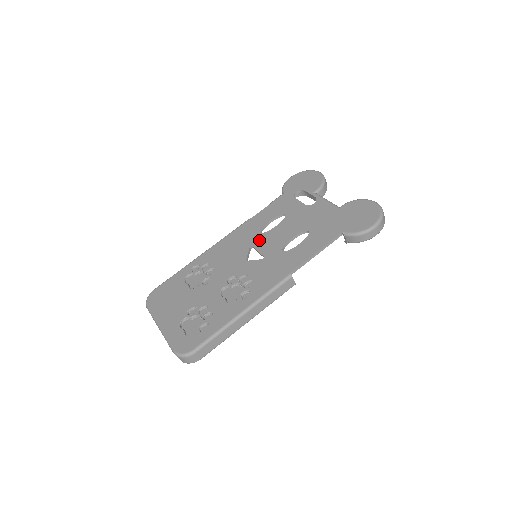
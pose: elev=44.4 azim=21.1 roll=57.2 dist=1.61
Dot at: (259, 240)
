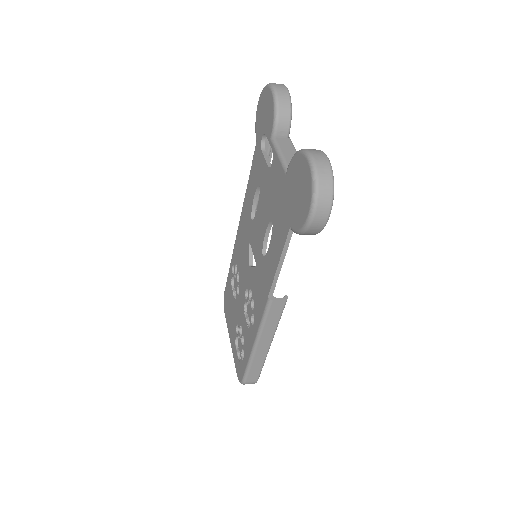
Dot at: (251, 233)
